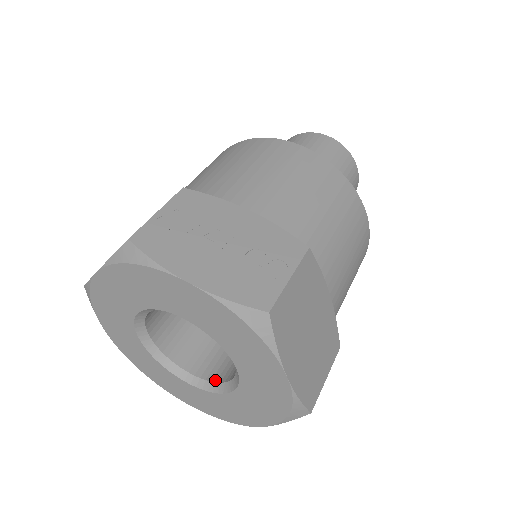
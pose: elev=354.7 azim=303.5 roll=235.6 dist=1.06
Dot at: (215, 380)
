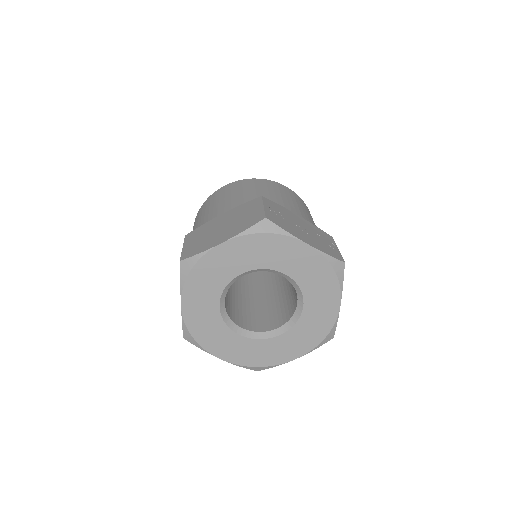
Dot at: (264, 330)
